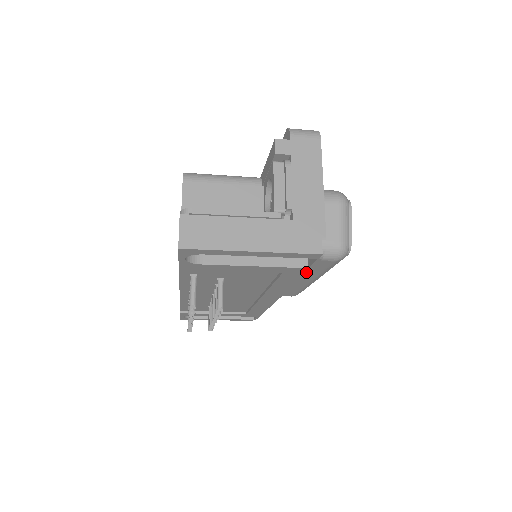
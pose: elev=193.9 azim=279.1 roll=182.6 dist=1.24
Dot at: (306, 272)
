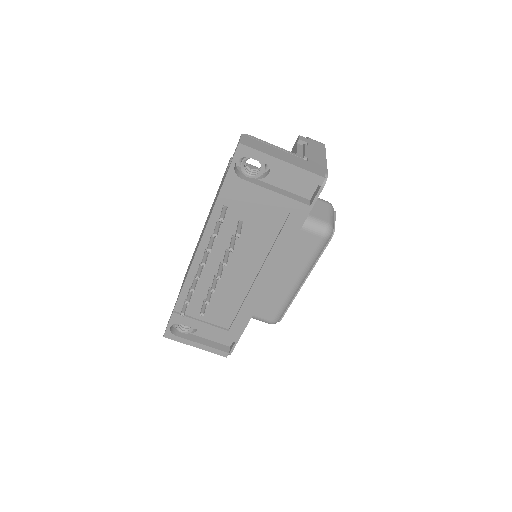
Dot at: (307, 215)
